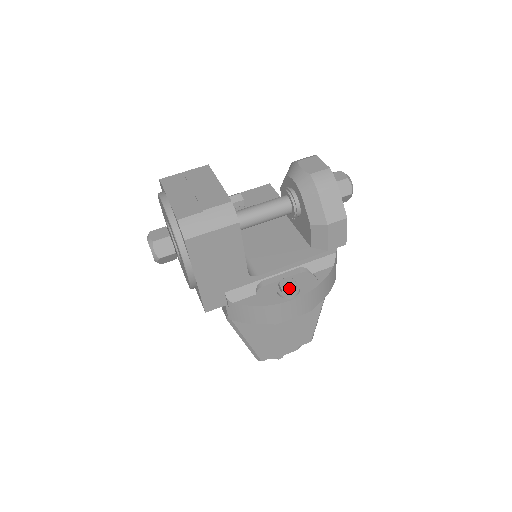
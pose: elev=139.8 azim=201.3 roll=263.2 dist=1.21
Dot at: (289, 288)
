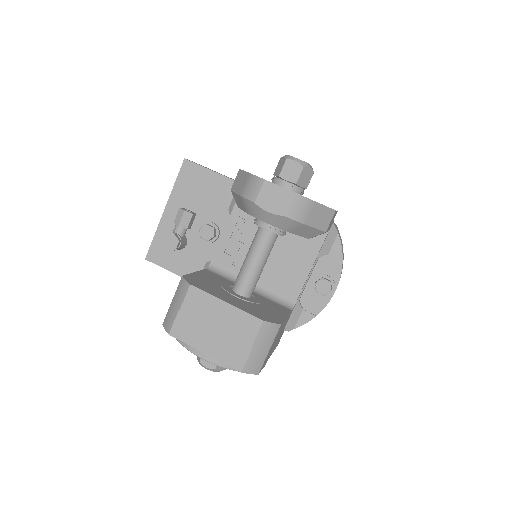
Dot at: (328, 291)
